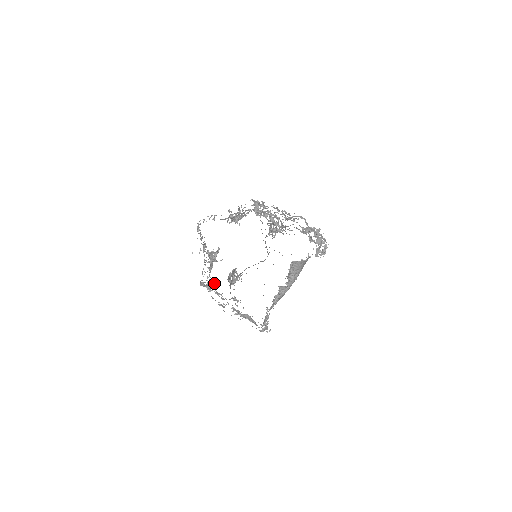
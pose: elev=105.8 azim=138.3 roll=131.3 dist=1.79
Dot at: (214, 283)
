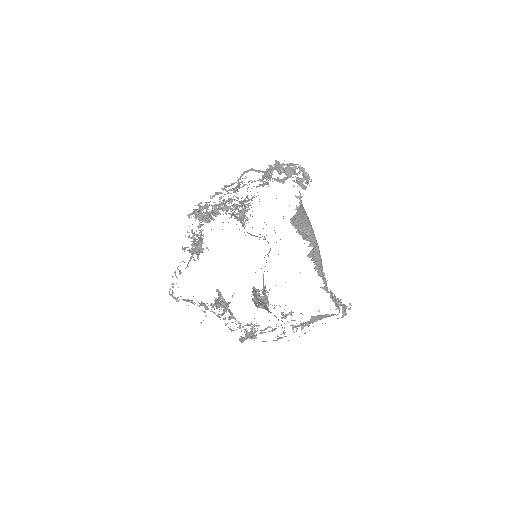
Dot at: (250, 325)
